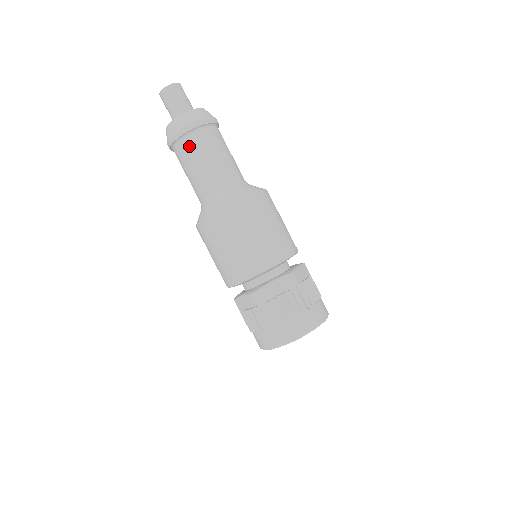
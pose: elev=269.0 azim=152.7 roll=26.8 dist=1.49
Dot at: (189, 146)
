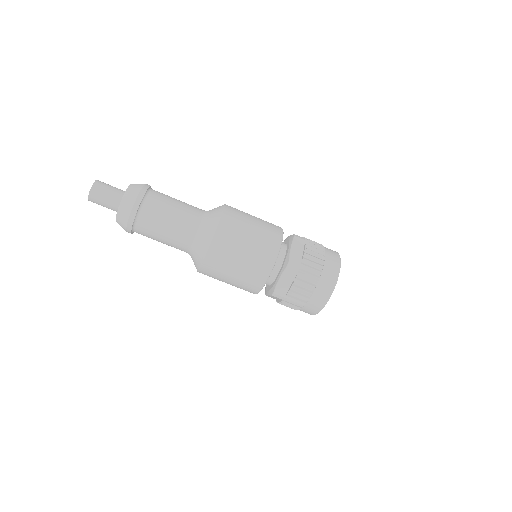
Dot at: (143, 229)
